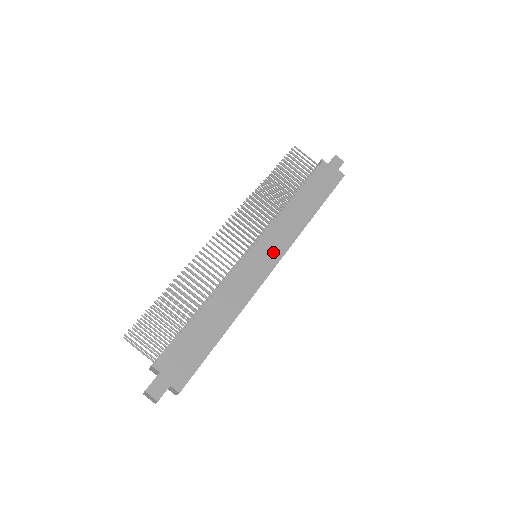
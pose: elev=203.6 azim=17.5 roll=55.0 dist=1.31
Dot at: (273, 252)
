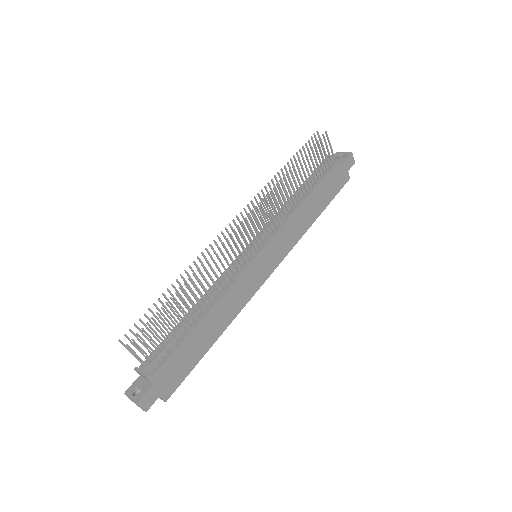
Dot at: (274, 259)
